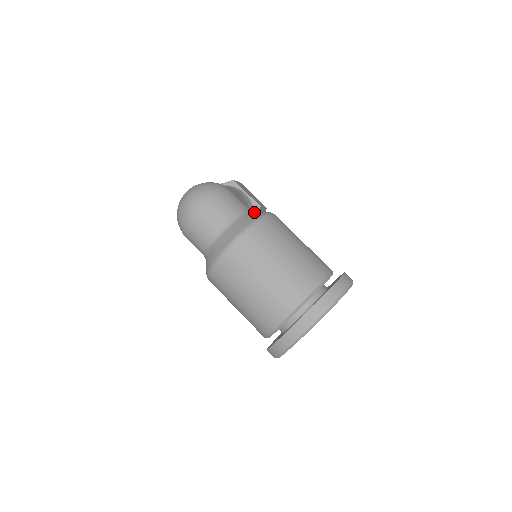
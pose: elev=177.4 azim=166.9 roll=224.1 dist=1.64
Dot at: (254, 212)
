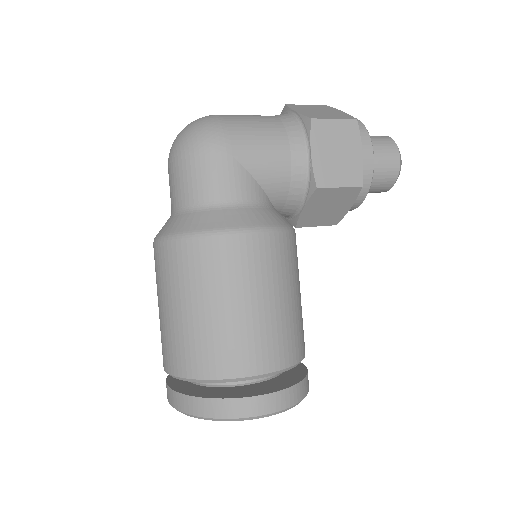
Dot at: (217, 213)
